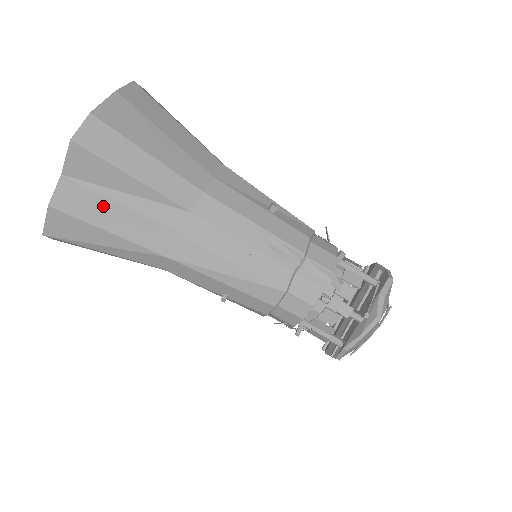
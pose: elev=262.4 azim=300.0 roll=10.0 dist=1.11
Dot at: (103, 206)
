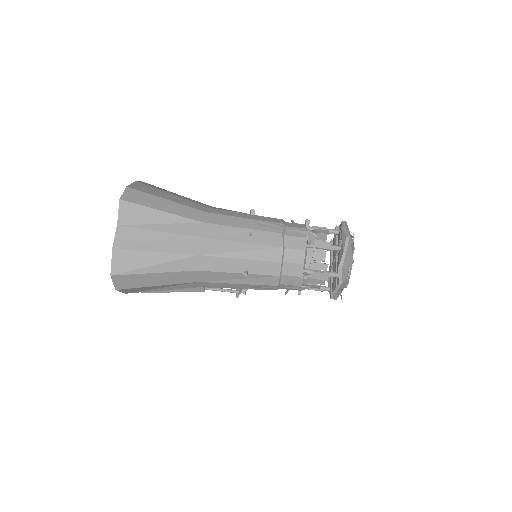
Dot at: (148, 236)
